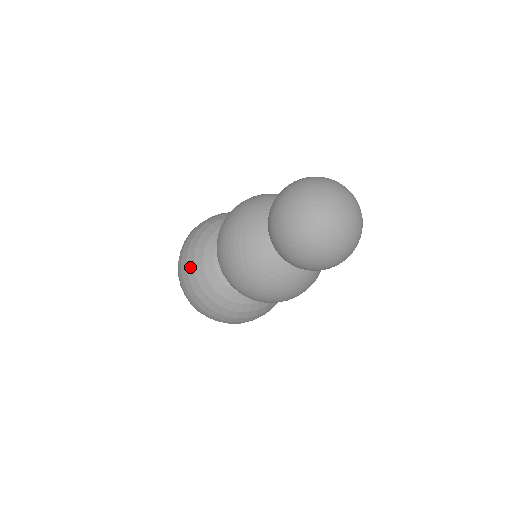
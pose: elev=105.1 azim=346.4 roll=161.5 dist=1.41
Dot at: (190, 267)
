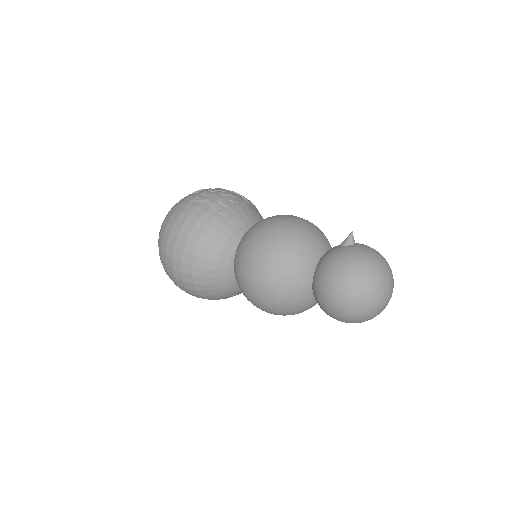
Dot at: (205, 295)
